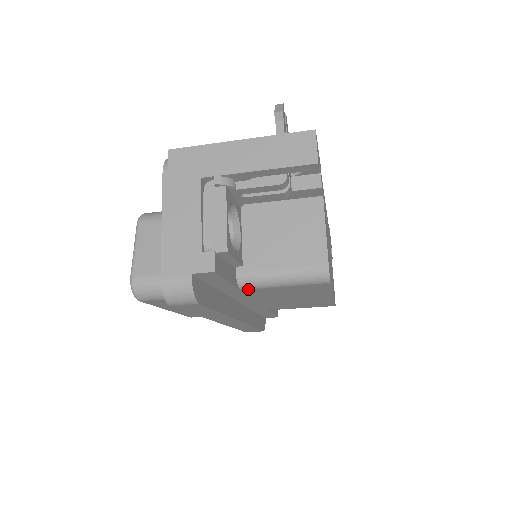
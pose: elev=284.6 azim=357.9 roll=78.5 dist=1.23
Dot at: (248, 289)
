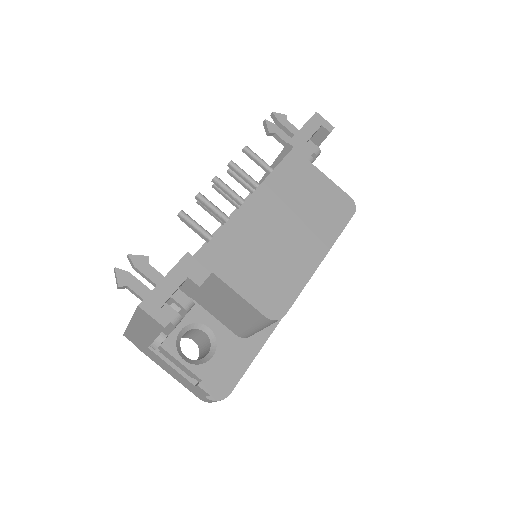
Dot at: occluded
